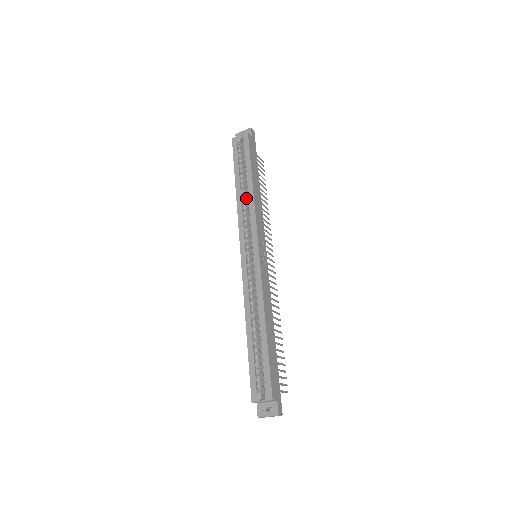
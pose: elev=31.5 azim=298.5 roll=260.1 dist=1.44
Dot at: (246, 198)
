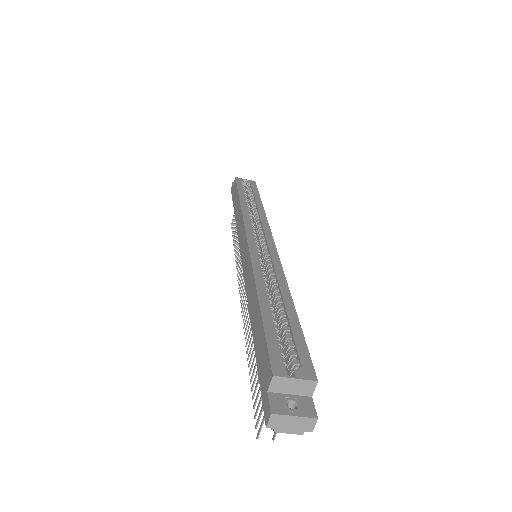
Dot at: occluded
